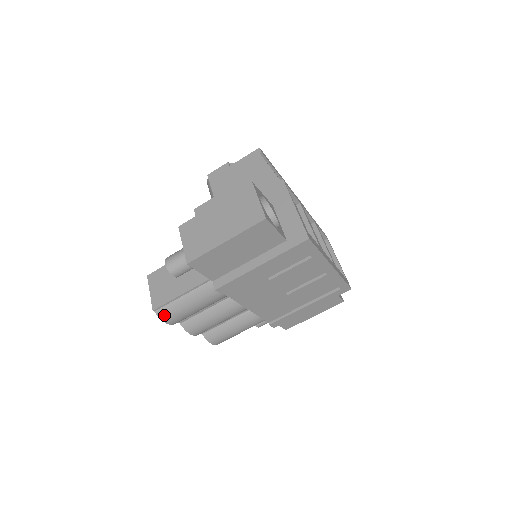
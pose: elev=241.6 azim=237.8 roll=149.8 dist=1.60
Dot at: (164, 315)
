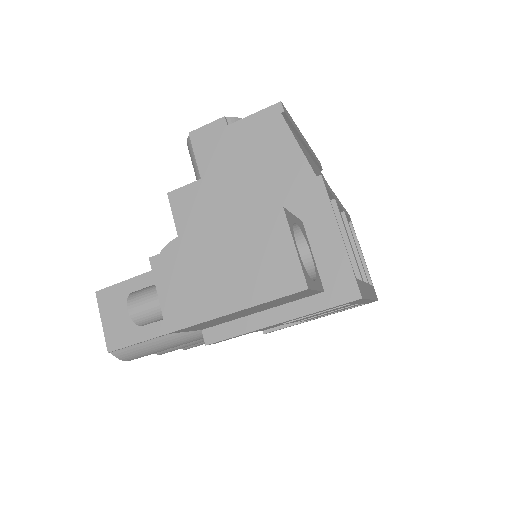
Dot at: (125, 356)
